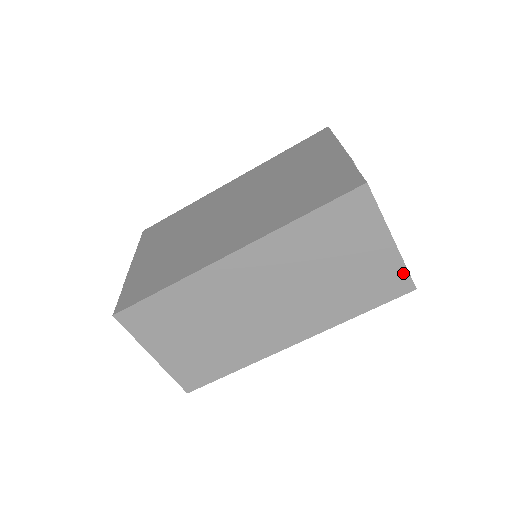
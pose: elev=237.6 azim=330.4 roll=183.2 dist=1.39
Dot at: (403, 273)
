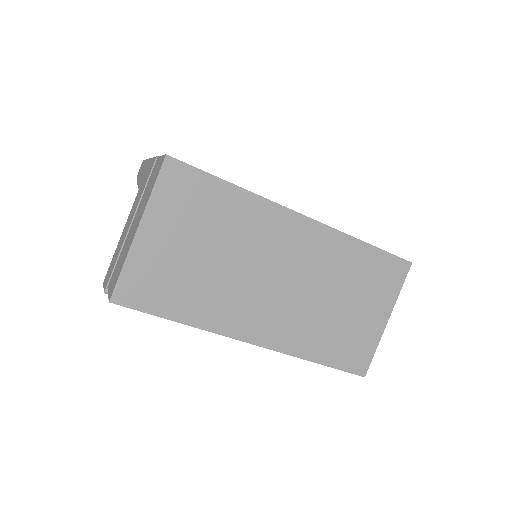
Dot at: (370, 354)
